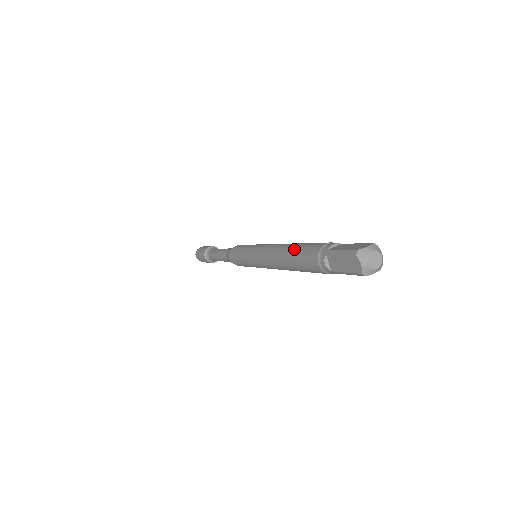
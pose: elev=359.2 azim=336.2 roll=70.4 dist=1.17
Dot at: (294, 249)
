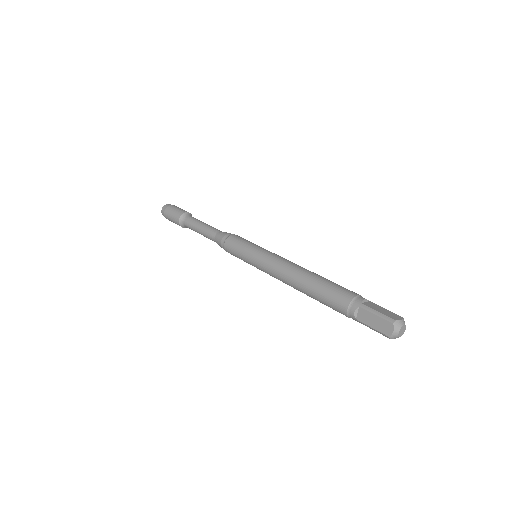
Dot at: (315, 298)
